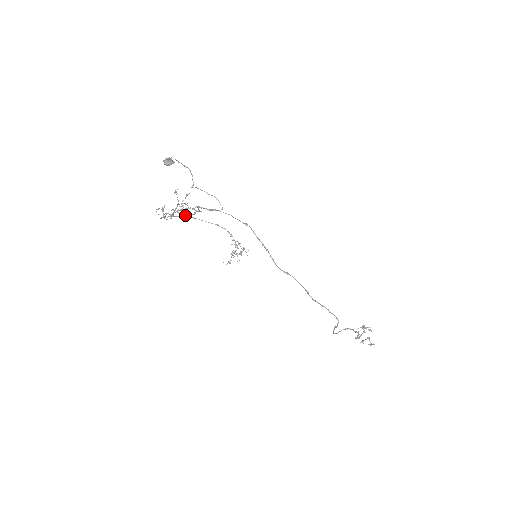
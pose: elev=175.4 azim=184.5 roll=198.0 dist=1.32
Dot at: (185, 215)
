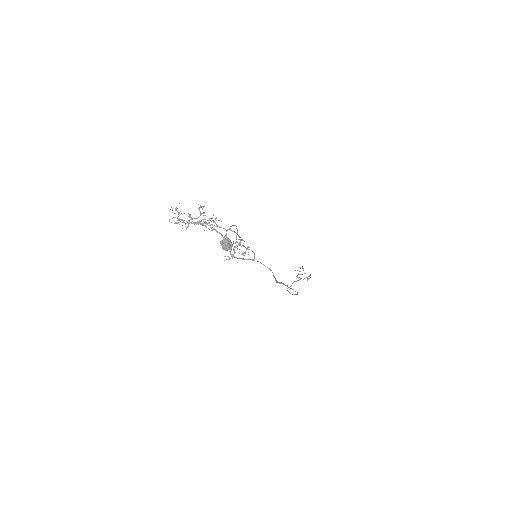
Dot at: occluded
